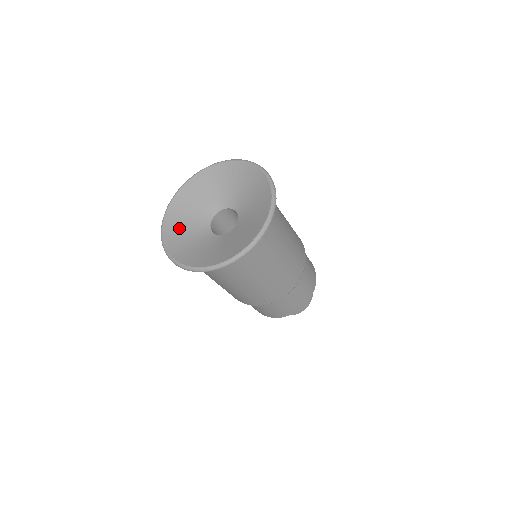
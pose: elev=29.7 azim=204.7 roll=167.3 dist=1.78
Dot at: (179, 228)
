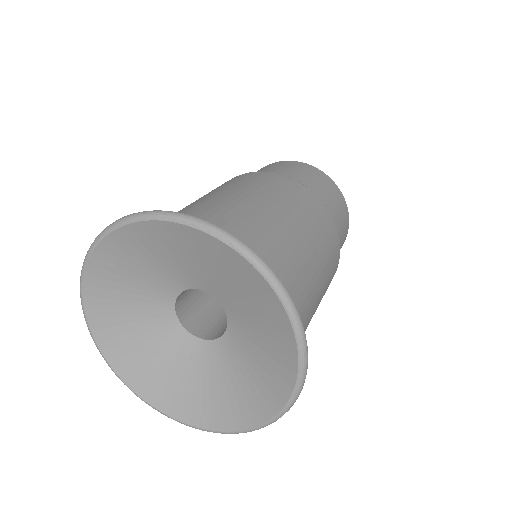
Dot at: (134, 257)
